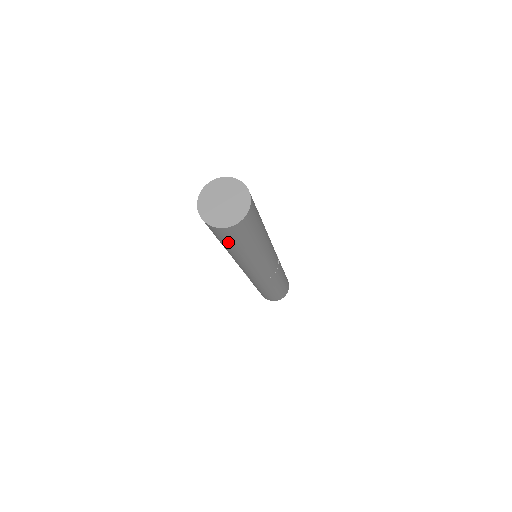
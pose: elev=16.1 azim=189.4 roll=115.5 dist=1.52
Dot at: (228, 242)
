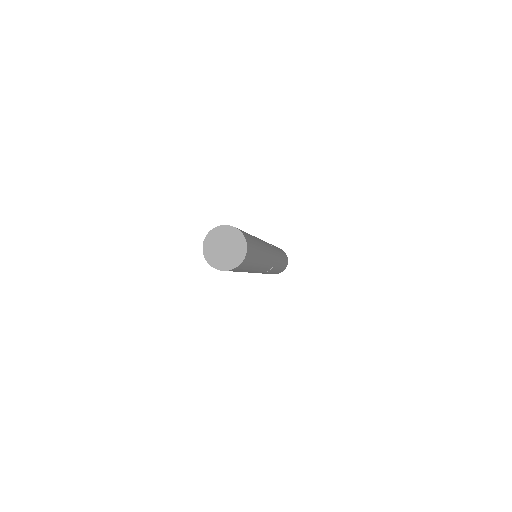
Dot at: occluded
